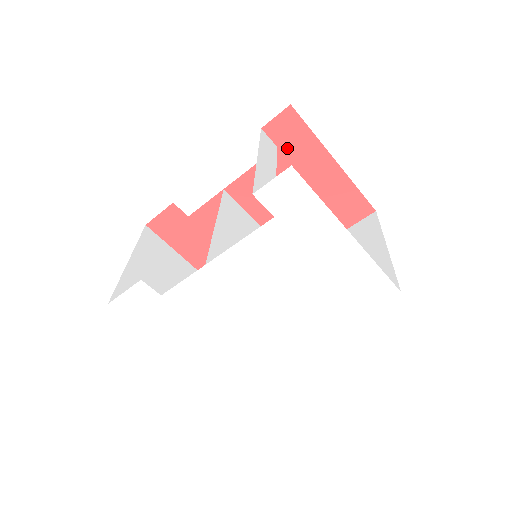
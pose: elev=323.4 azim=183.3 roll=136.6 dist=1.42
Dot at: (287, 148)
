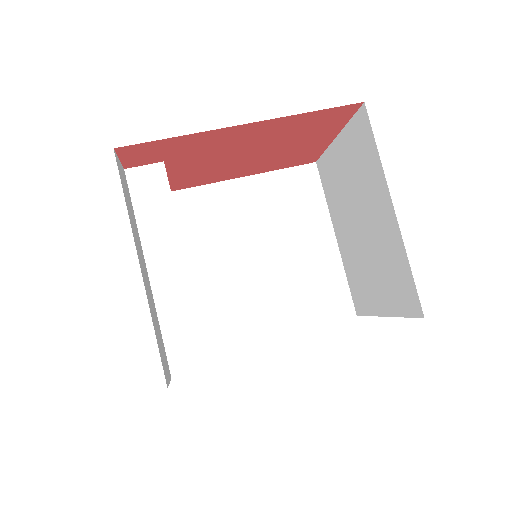
Dot at: (174, 155)
